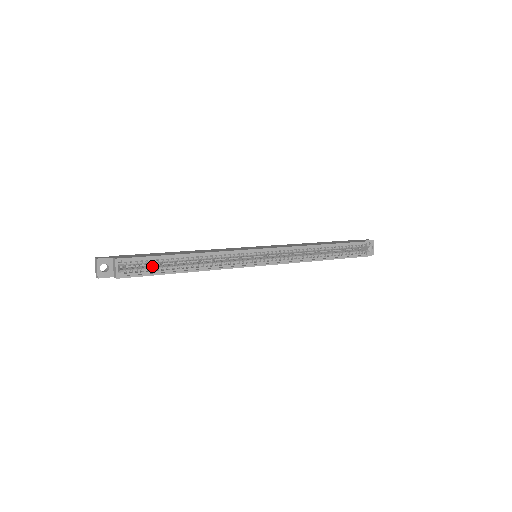
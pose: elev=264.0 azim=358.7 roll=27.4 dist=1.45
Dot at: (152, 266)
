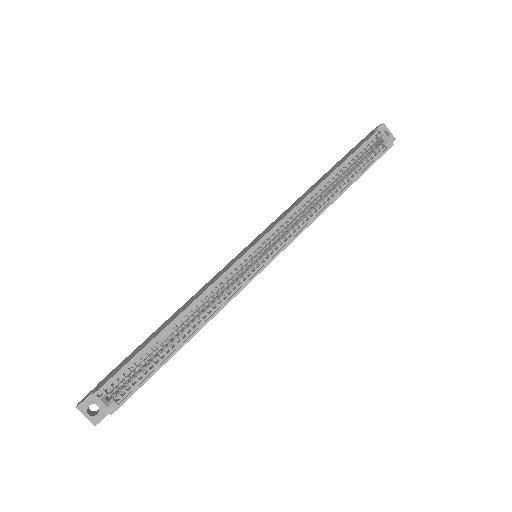
Dot at: (143, 367)
